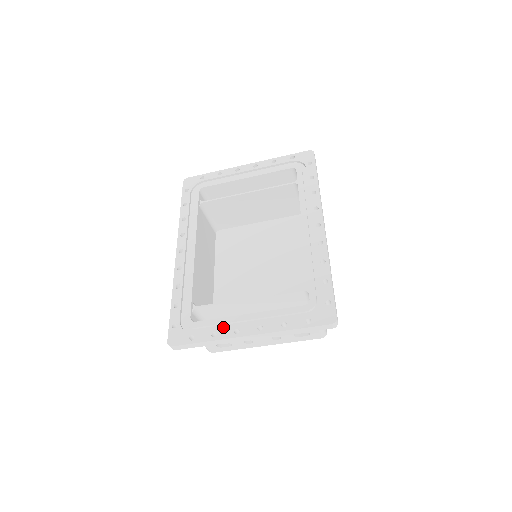
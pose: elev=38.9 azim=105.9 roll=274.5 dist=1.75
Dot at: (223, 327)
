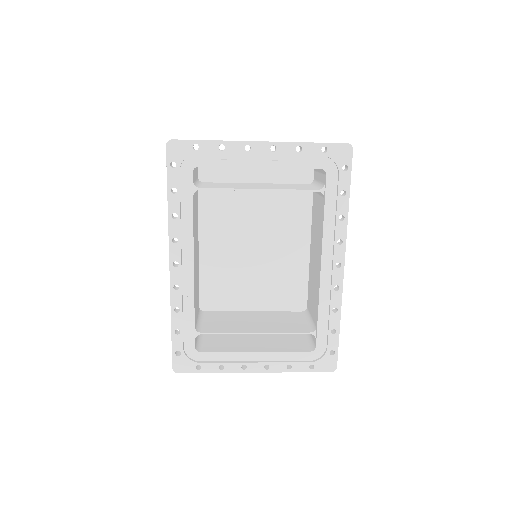
Dot at: (229, 359)
